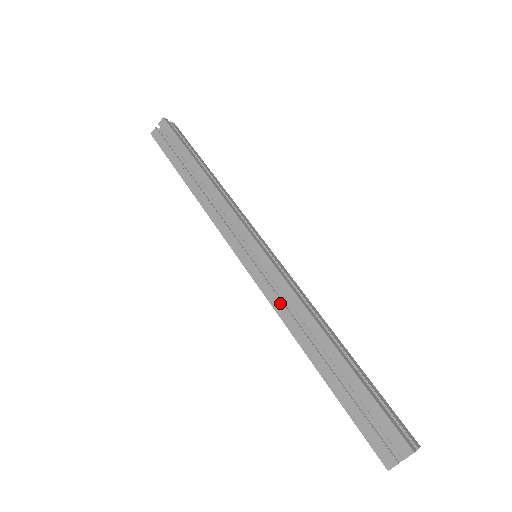
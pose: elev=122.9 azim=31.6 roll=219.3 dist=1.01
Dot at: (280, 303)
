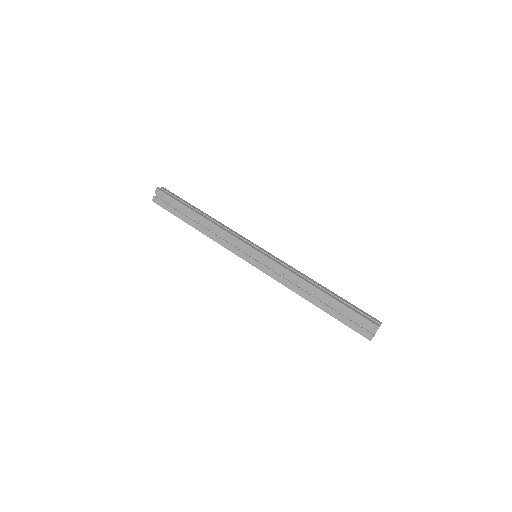
Dot at: (282, 278)
